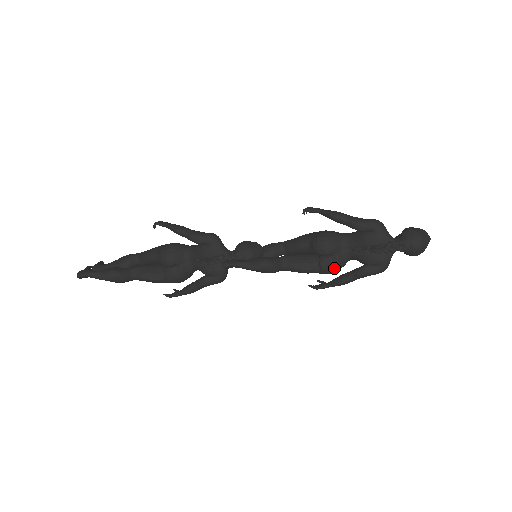
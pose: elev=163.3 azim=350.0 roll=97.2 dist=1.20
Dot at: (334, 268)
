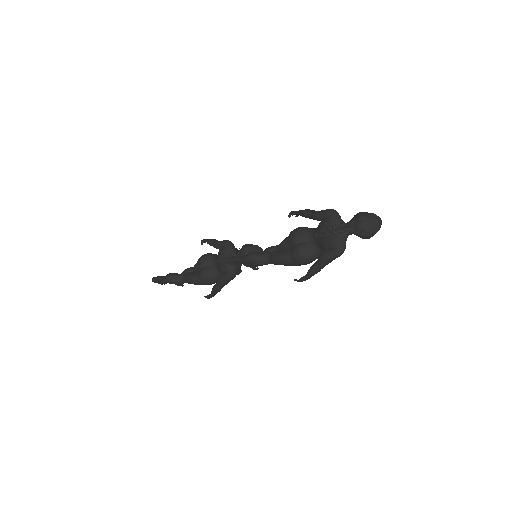
Dot at: (302, 256)
